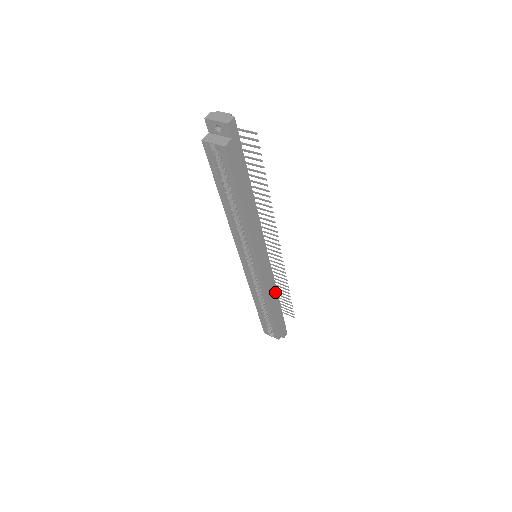
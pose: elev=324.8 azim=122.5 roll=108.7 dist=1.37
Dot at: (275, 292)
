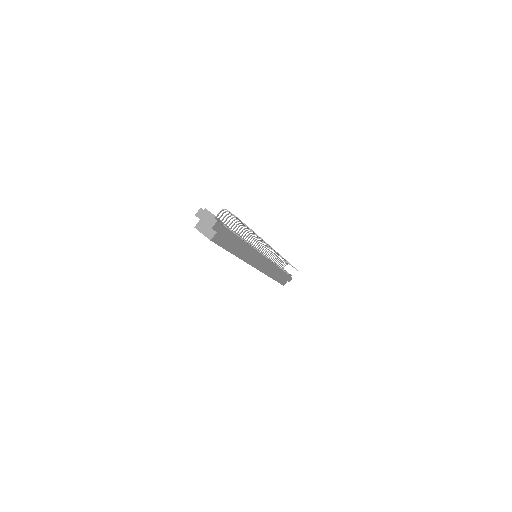
Dot at: (276, 268)
